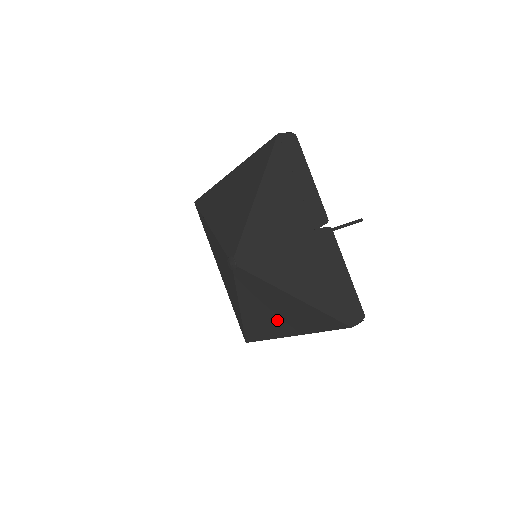
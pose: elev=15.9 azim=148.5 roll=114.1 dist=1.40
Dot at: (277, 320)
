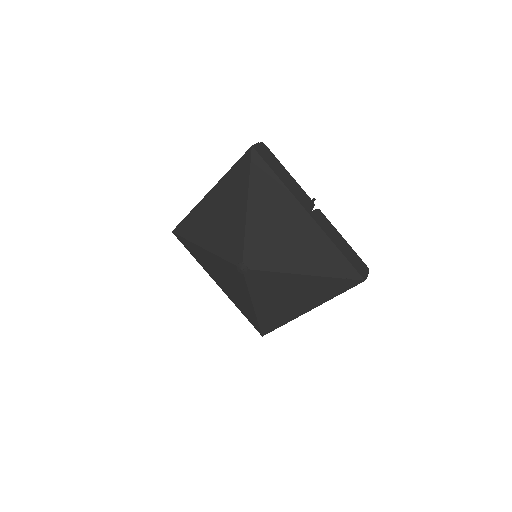
Dot at: (293, 302)
